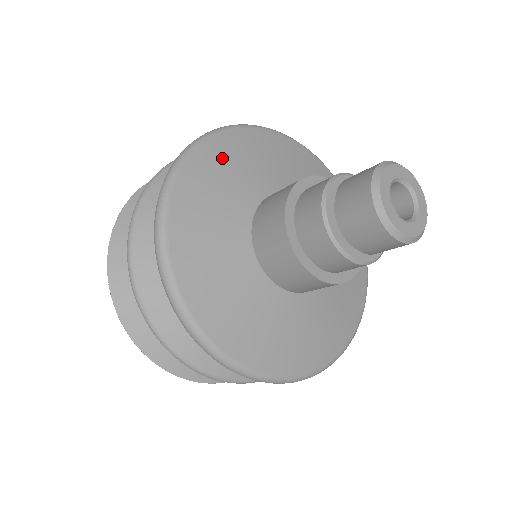
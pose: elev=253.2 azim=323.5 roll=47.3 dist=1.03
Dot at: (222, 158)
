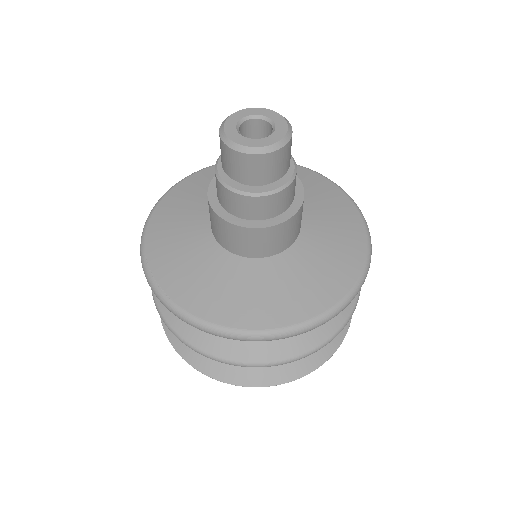
Dot at: (169, 214)
